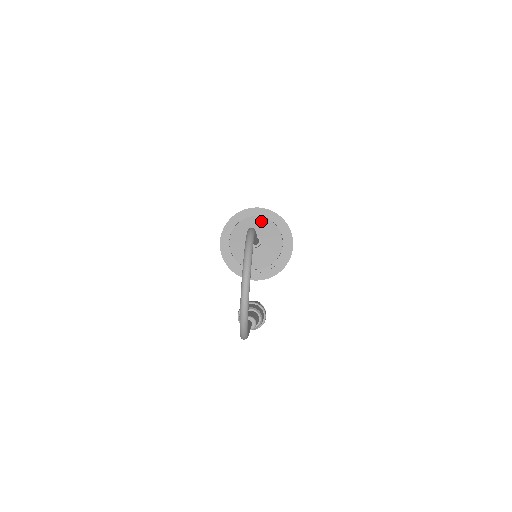
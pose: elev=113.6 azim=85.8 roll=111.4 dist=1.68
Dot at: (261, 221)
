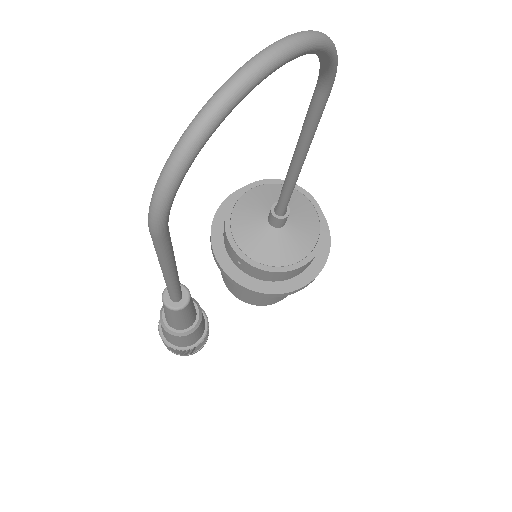
Dot at: (305, 204)
